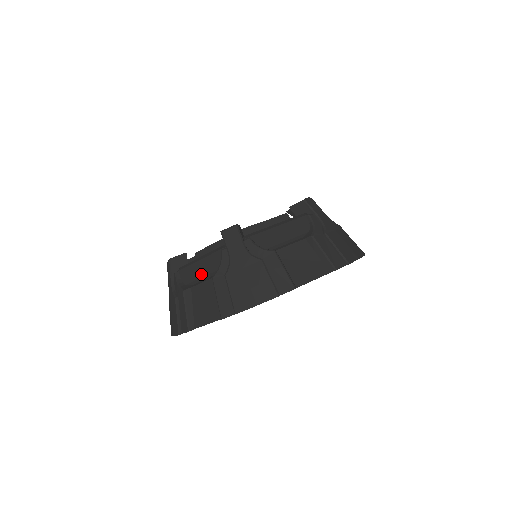
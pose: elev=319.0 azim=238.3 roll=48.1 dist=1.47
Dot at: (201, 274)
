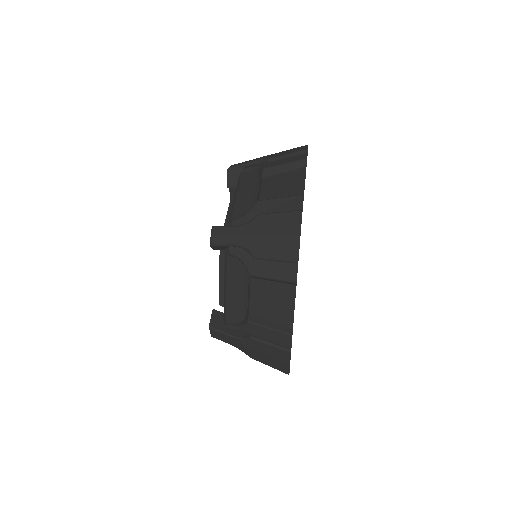
Dot at: (241, 293)
